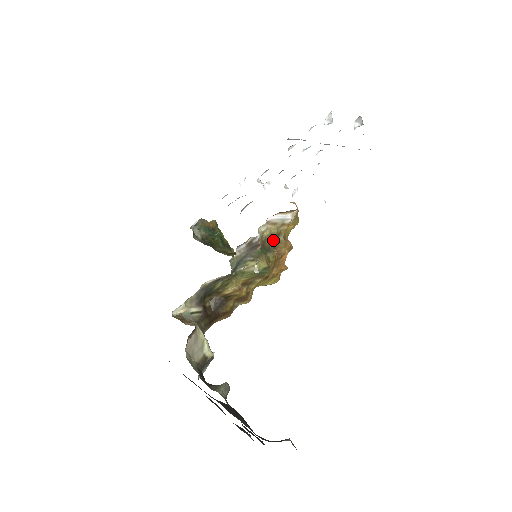
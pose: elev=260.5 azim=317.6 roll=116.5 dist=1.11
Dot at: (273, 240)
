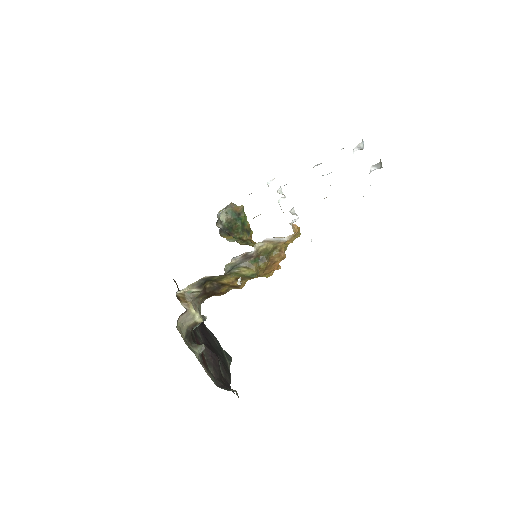
Dot at: (268, 252)
